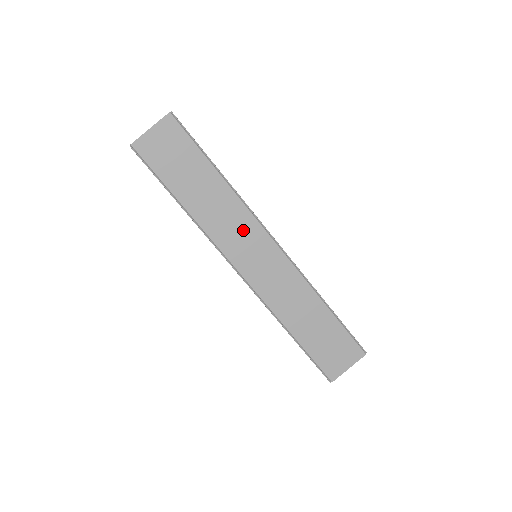
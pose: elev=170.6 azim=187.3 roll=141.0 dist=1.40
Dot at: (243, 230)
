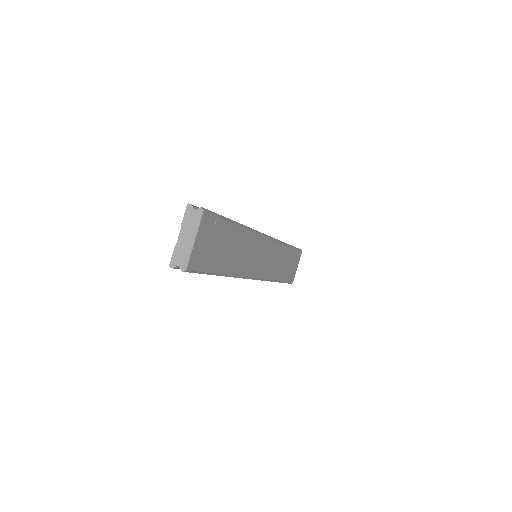
Dot at: (254, 249)
